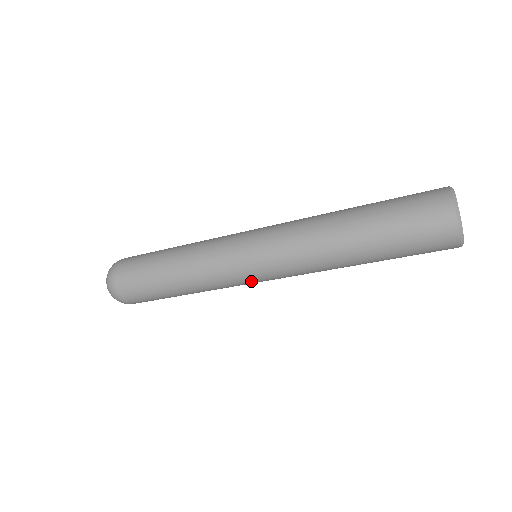
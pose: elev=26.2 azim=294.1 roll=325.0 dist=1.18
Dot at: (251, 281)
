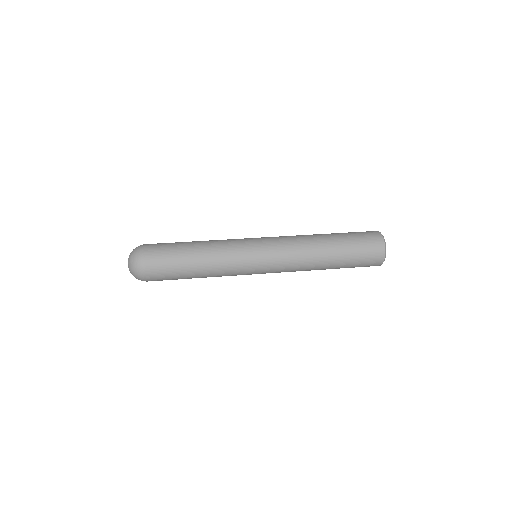
Dot at: (254, 273)
